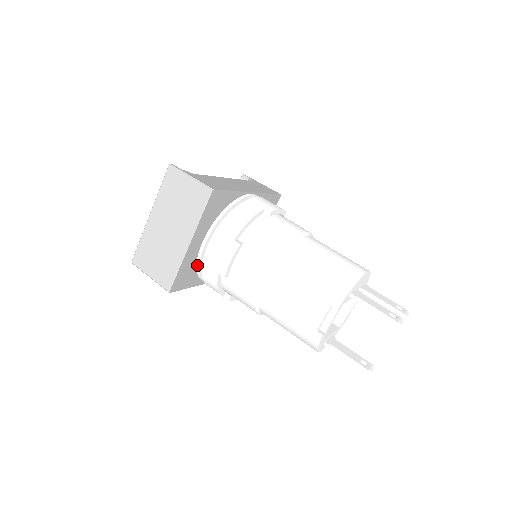
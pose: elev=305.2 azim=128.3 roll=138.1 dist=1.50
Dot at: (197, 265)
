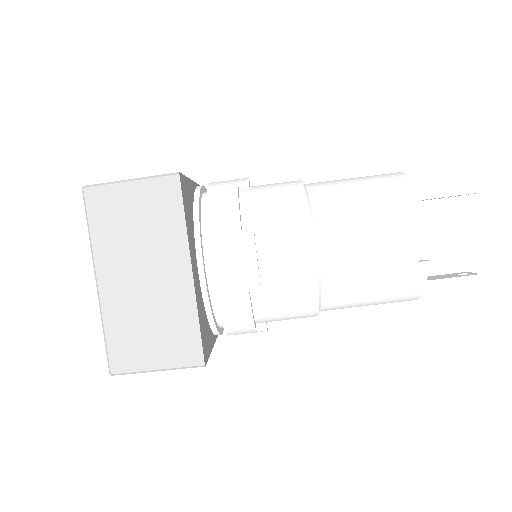
Dot at: (206, 308)
